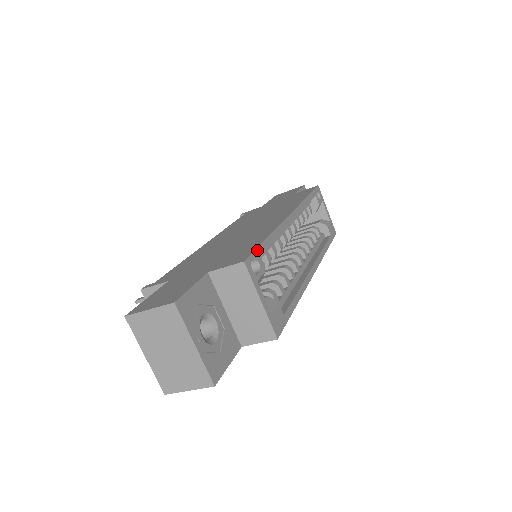
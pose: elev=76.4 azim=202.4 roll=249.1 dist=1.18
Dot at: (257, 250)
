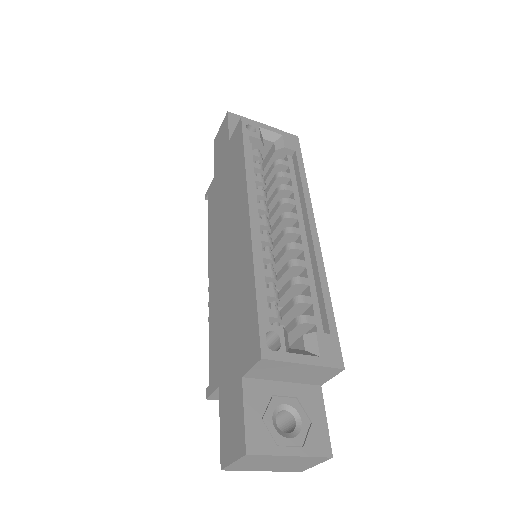
Dot at: (260, 321)
